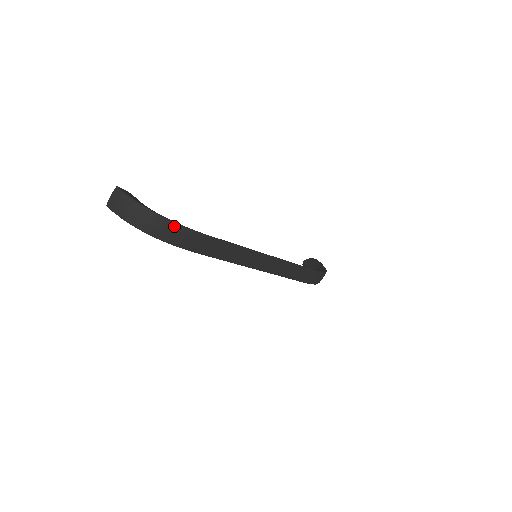
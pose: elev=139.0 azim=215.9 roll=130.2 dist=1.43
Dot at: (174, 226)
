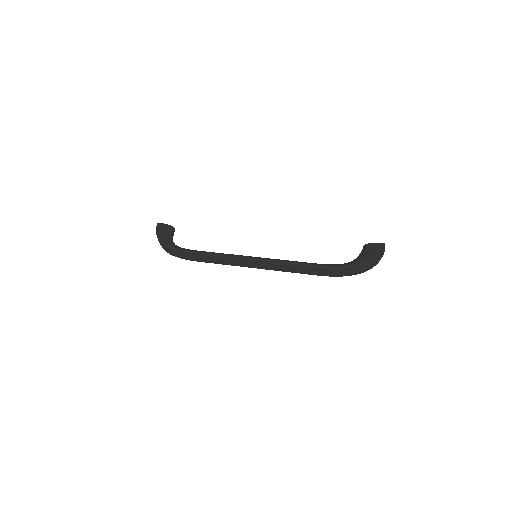
Dot at: (169, 248)
